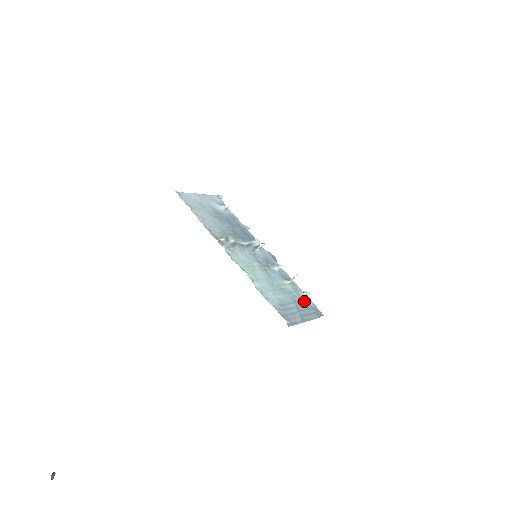
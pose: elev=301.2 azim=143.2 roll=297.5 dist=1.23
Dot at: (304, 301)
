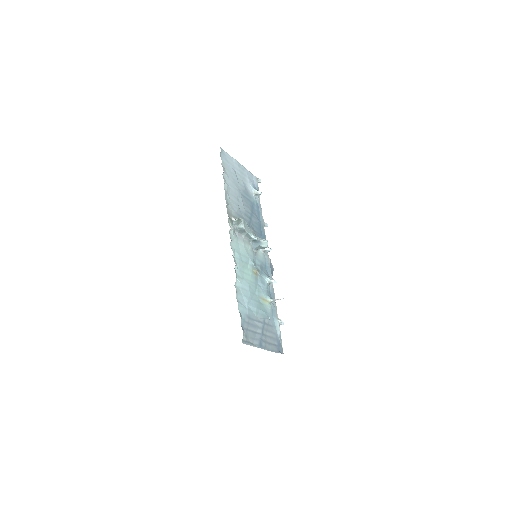
Dot at: (273, 328)
